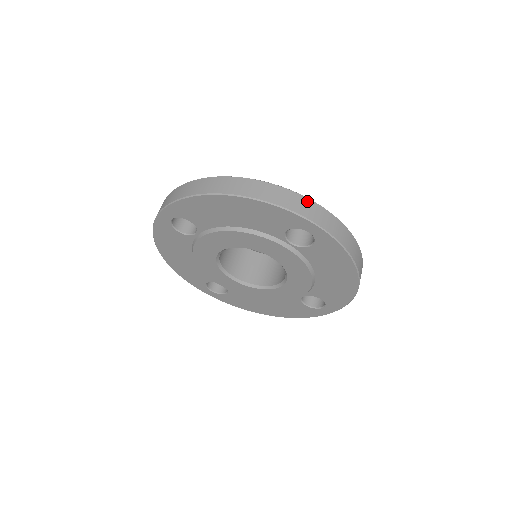
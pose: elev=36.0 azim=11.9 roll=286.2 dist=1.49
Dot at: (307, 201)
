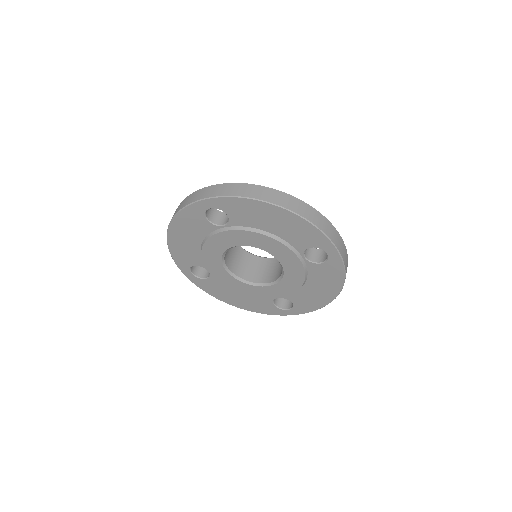
Dot at: (197, 192)
